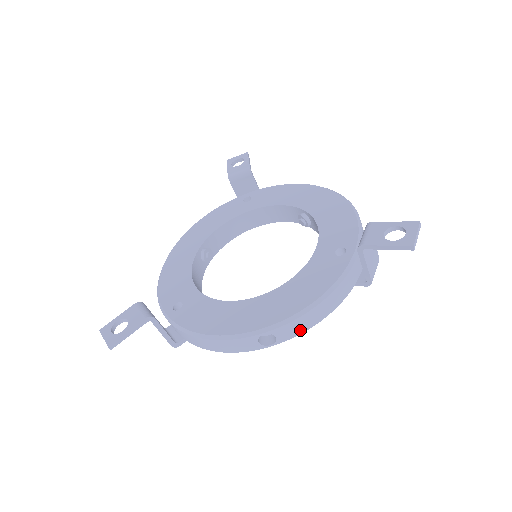
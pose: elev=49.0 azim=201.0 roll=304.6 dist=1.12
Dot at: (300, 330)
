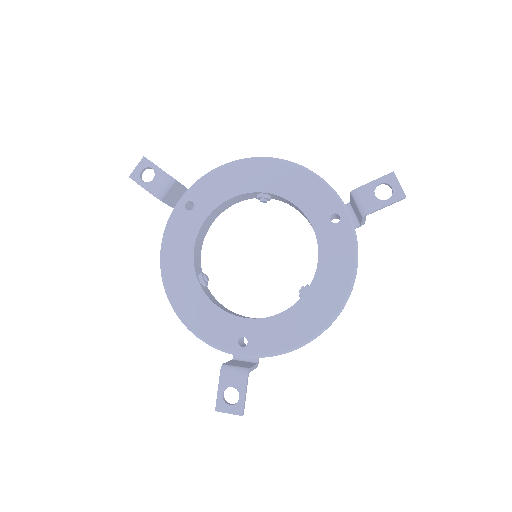
Dot at: occluded
